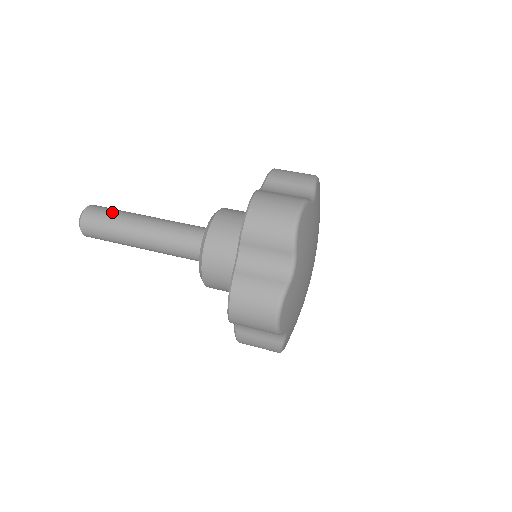
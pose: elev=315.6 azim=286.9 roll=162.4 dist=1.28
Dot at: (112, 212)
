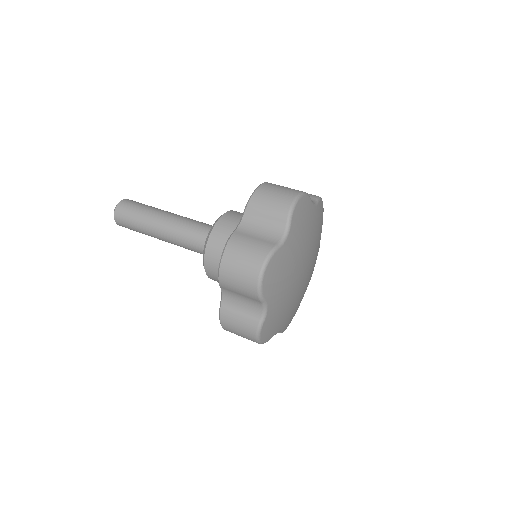
Dot at: (136, 213)
